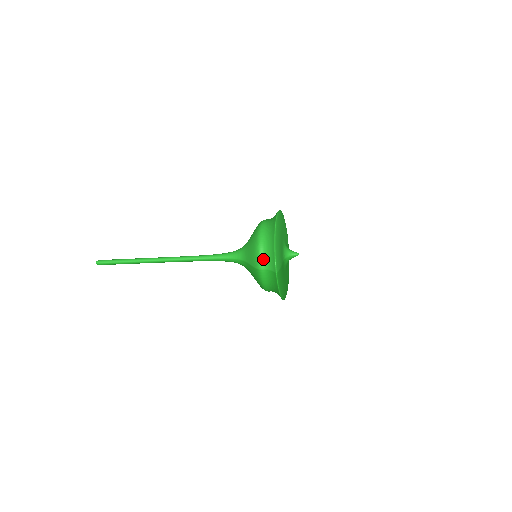
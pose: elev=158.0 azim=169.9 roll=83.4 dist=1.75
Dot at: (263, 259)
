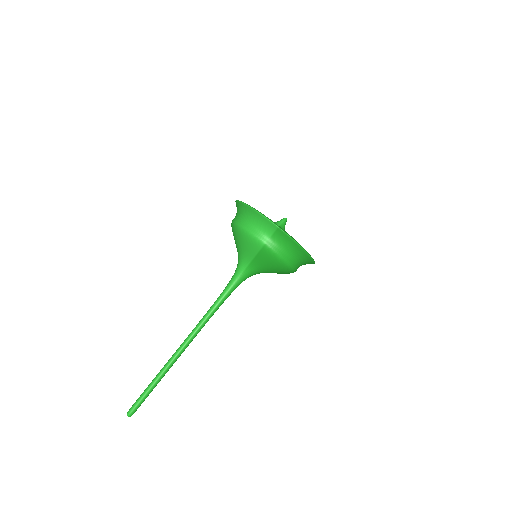
Dot at: (258, 233)
